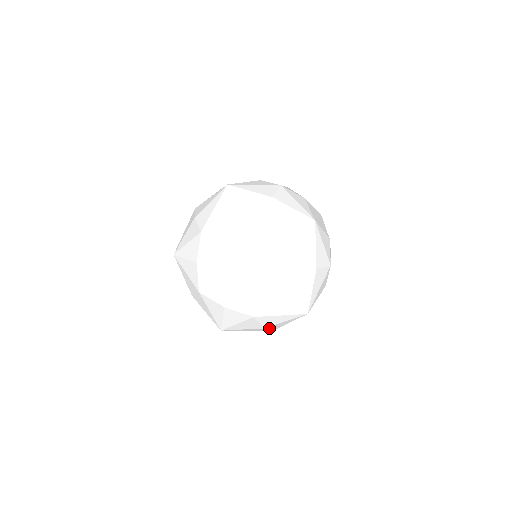
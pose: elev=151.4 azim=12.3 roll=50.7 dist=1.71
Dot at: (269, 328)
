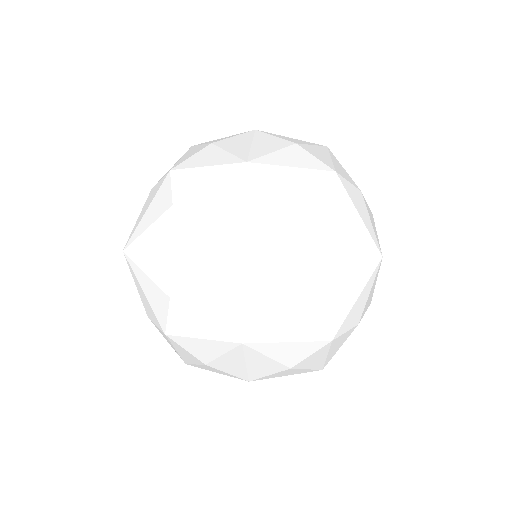
Dot at: (222, 368)
